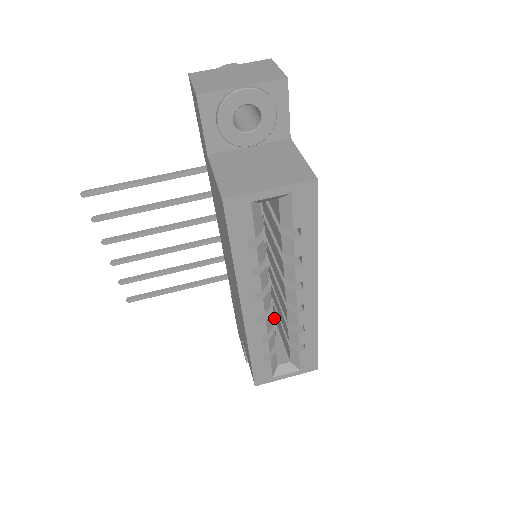
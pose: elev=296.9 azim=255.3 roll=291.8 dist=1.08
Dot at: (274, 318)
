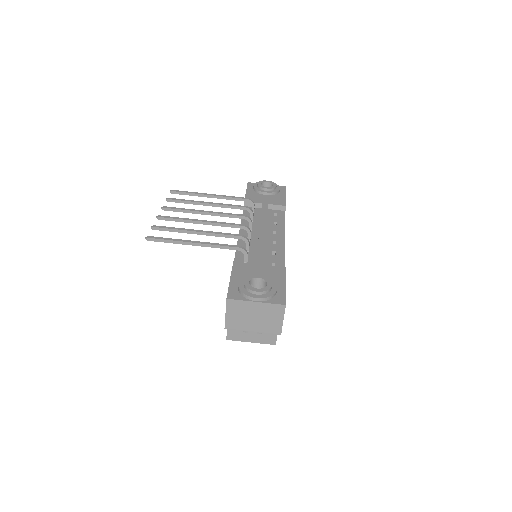
Dot at: occluded
